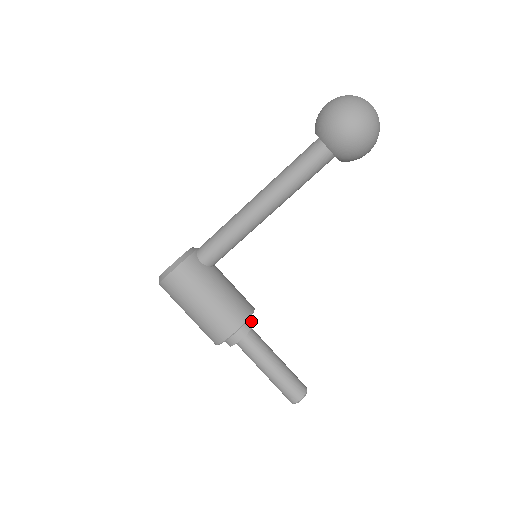
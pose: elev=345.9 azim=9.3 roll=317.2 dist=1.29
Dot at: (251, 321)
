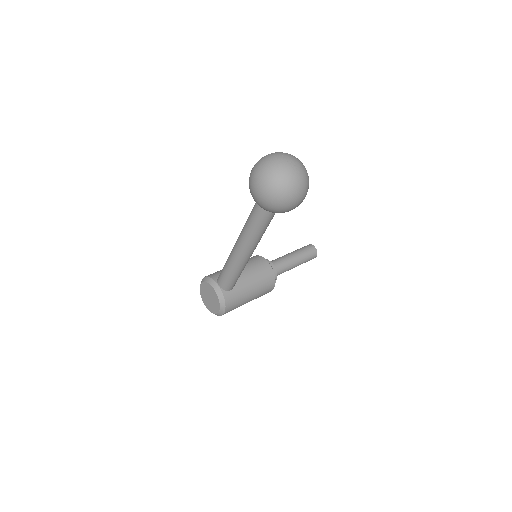
Dot at: occluded
